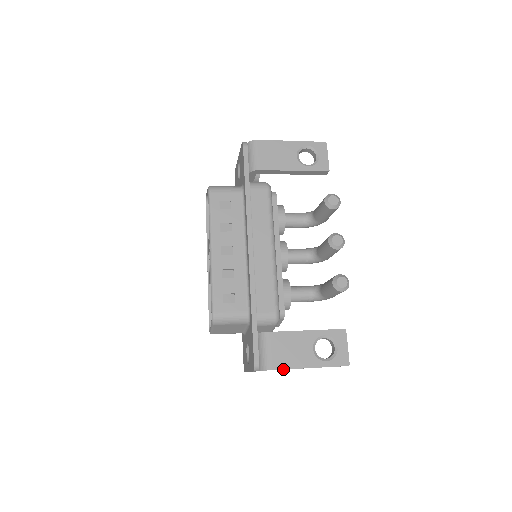
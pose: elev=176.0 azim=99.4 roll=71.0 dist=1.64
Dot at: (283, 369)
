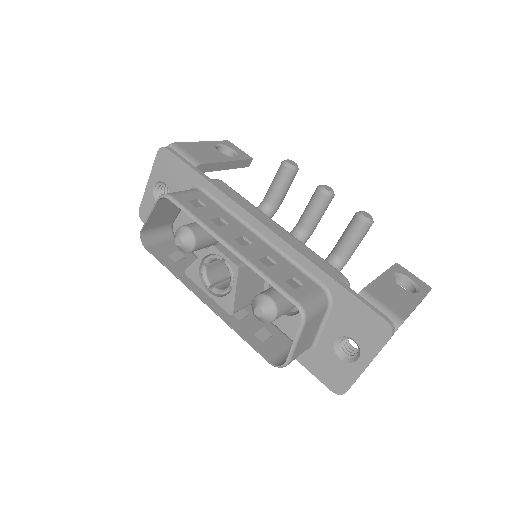
Dot at: occluded
